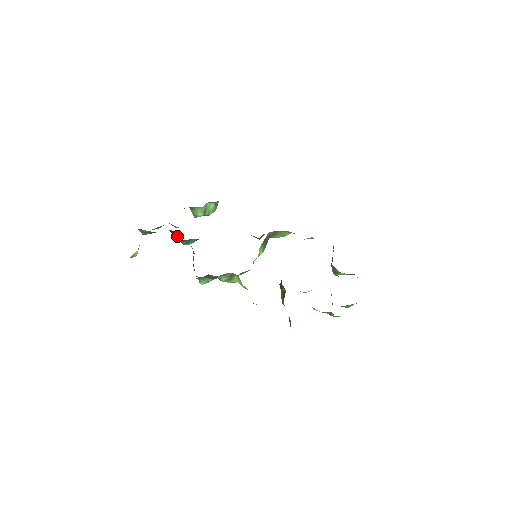
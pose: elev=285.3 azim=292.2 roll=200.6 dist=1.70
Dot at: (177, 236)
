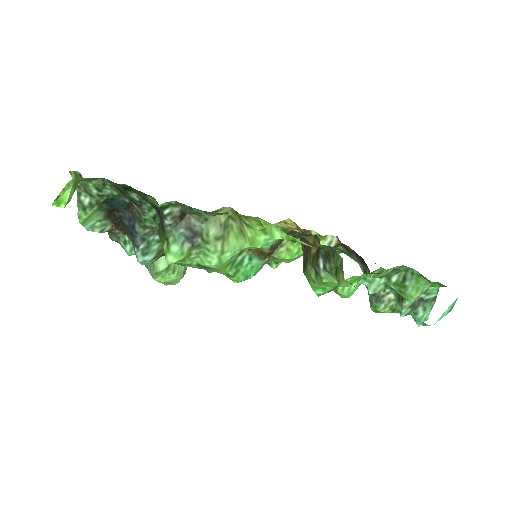
Dot at: (133, 223)
